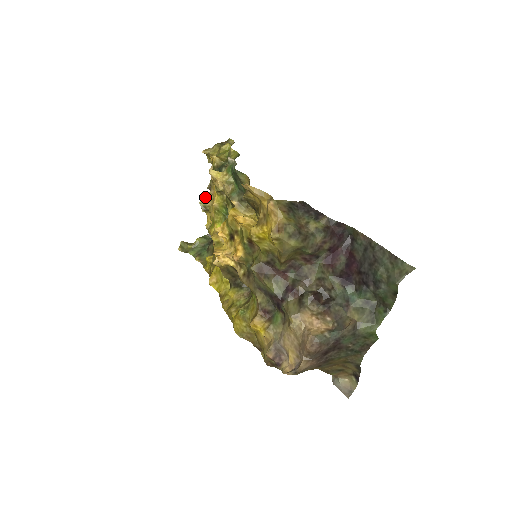
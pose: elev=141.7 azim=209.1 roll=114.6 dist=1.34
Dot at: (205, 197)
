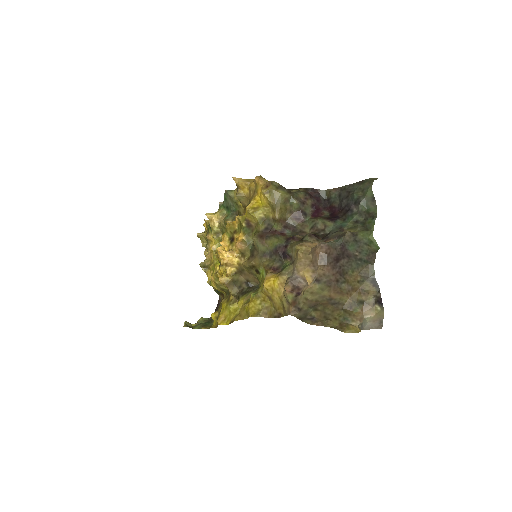
Dot at: occluded
